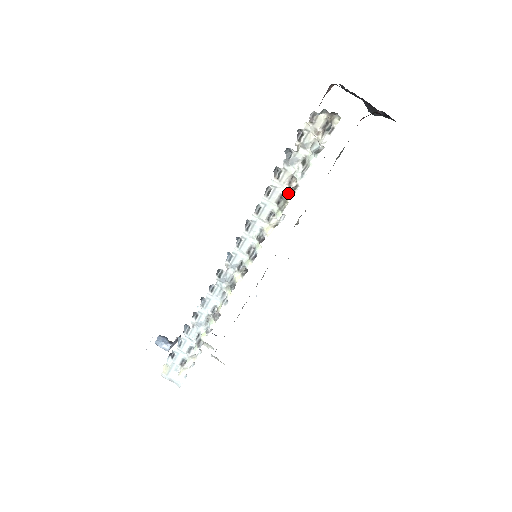
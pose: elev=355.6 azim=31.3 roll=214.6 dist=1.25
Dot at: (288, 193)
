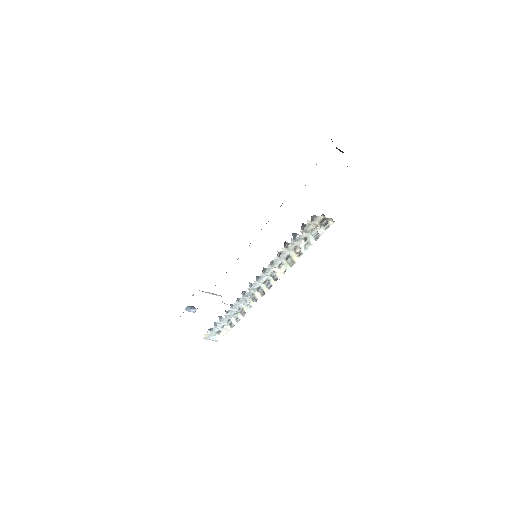
Dot at: (294, 256)
